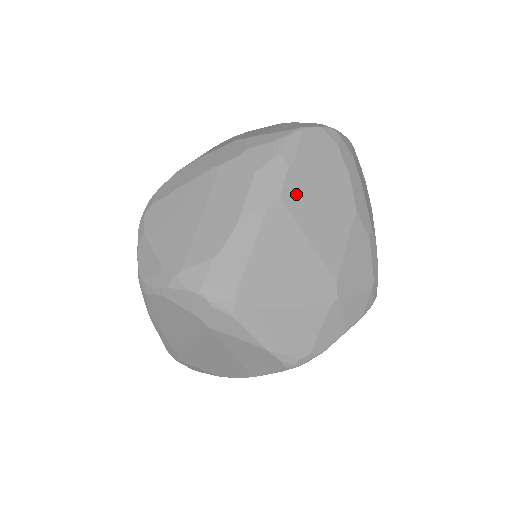
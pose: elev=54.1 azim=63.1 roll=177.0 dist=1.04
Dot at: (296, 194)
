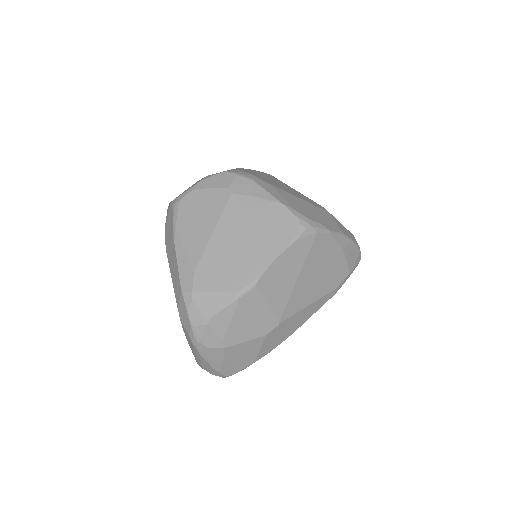
Dot at: occluded
